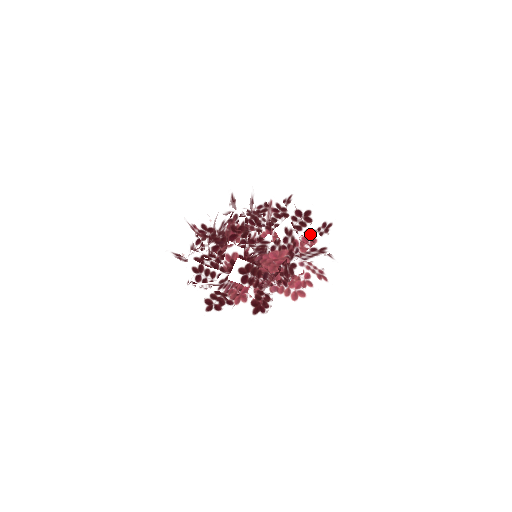
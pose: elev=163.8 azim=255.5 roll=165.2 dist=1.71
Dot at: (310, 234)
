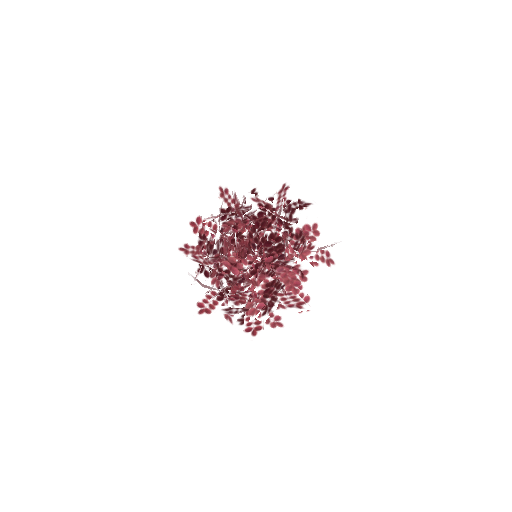
Dot at: (299, 273)
